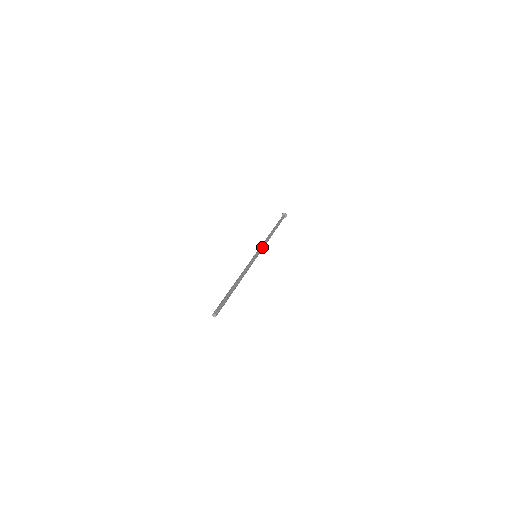
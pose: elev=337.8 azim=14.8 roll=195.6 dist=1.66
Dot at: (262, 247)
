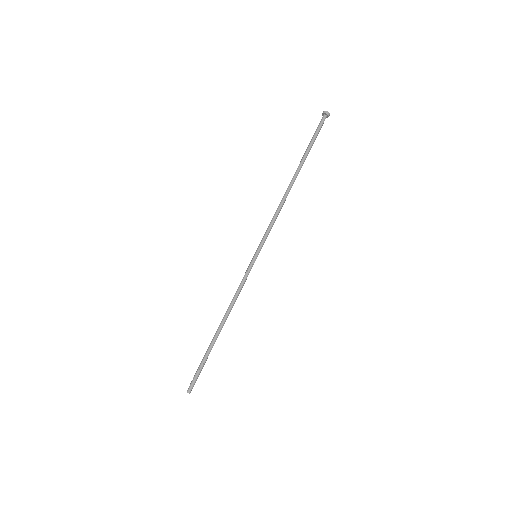
Dot at: occluded
